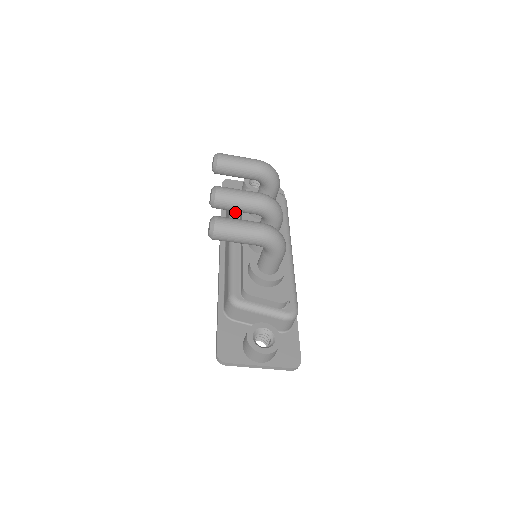
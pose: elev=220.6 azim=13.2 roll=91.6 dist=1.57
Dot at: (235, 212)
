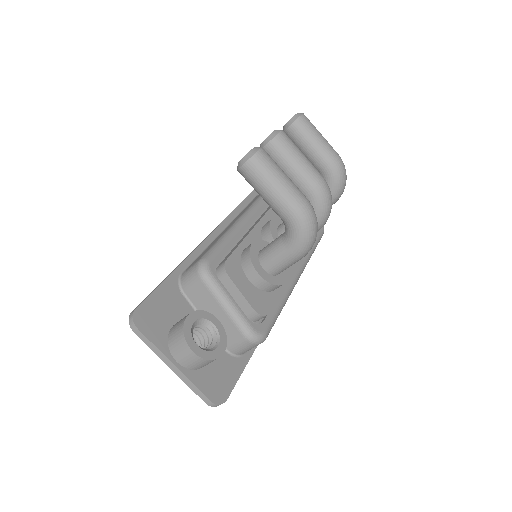
Dot at: occluded
